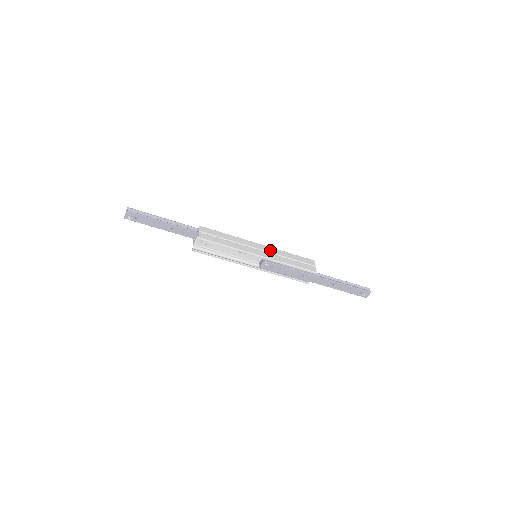
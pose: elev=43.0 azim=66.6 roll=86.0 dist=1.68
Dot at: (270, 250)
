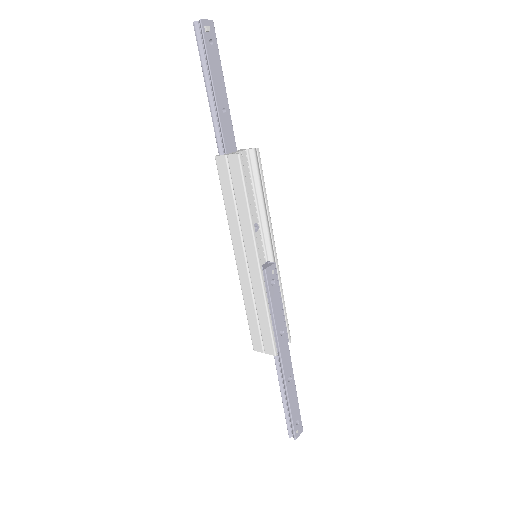
Dot at: occluded
